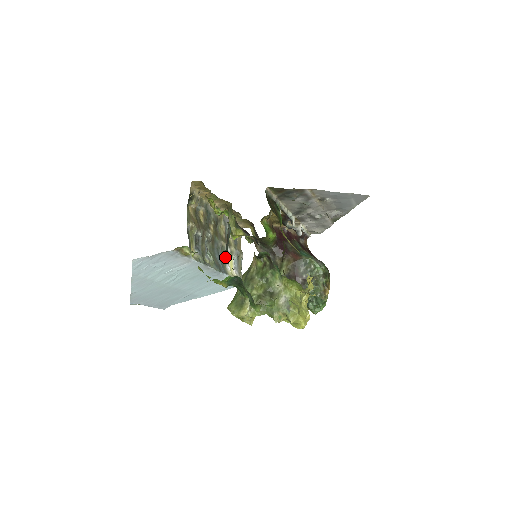
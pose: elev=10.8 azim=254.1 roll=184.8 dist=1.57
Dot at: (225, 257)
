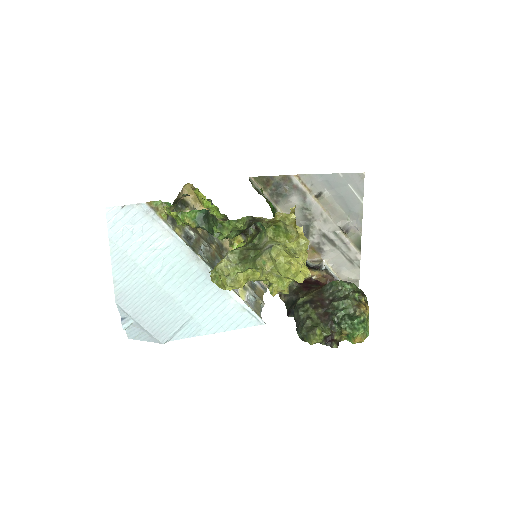
Dot at: occluded
